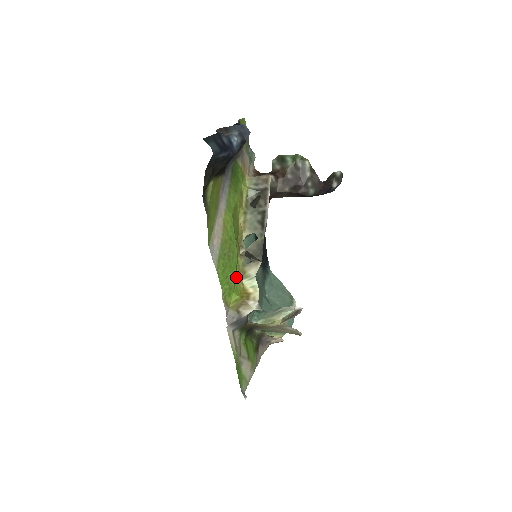
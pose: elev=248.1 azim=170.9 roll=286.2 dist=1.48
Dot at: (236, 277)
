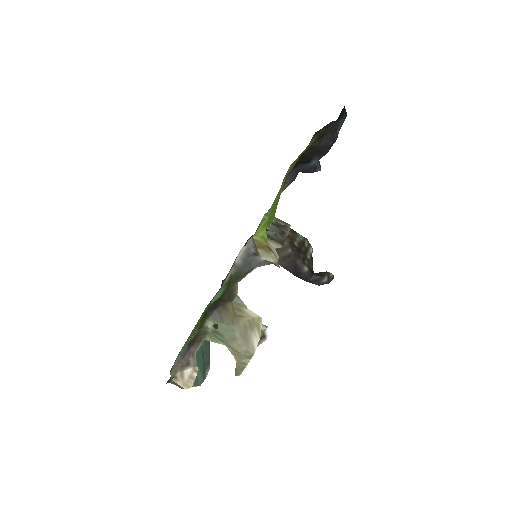
Dot at: occluded
